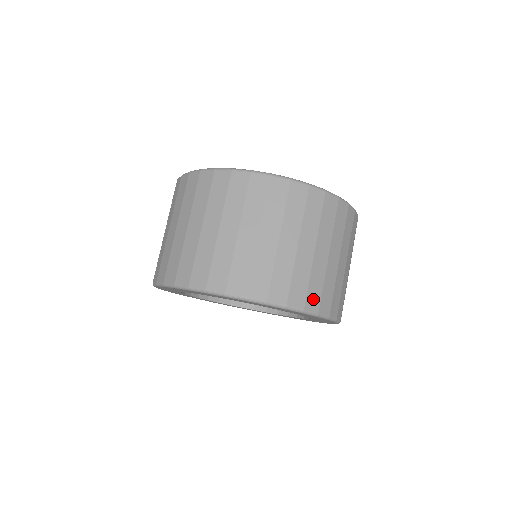
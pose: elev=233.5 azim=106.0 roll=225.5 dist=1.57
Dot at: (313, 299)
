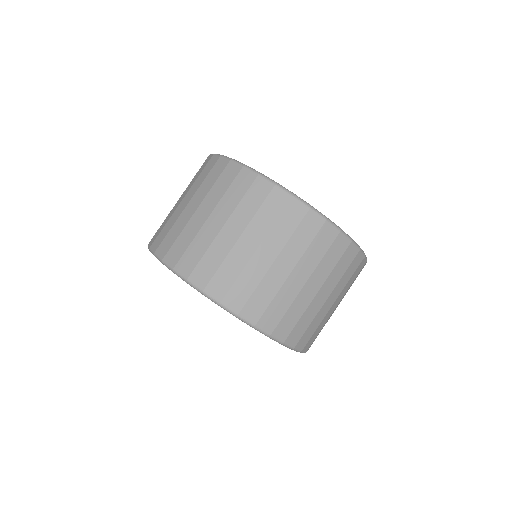
Dot at: occluded
